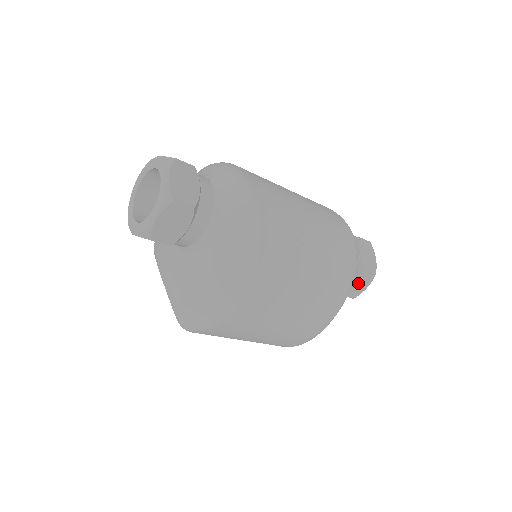
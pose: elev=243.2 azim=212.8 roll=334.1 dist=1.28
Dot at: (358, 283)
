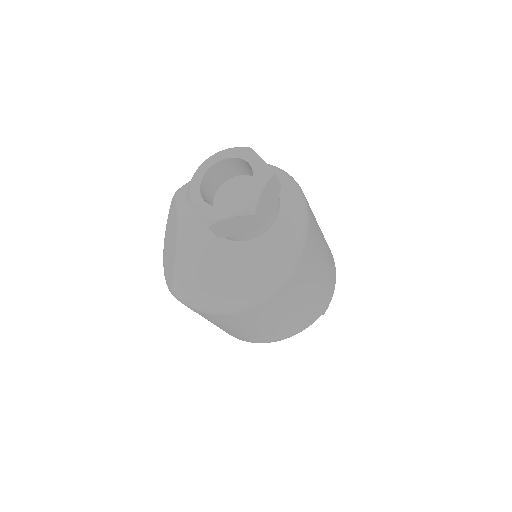
Dot at: occluded
